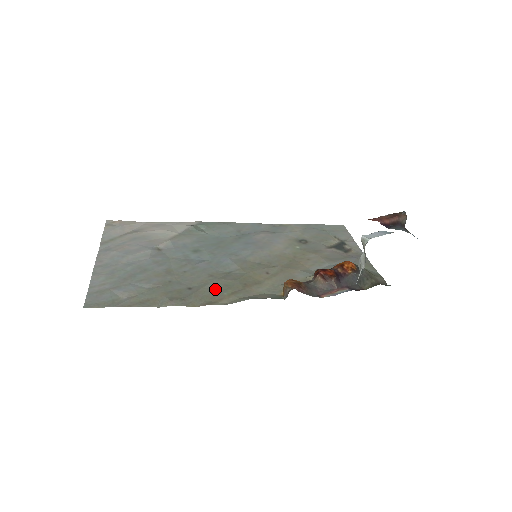
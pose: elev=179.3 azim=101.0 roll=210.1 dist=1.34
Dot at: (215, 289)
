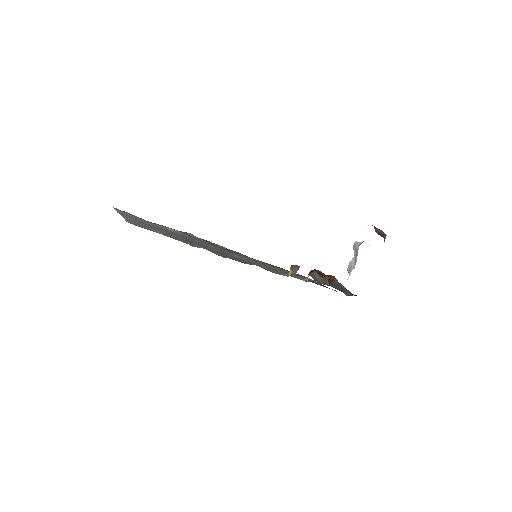
Dot at: (232, 257)
